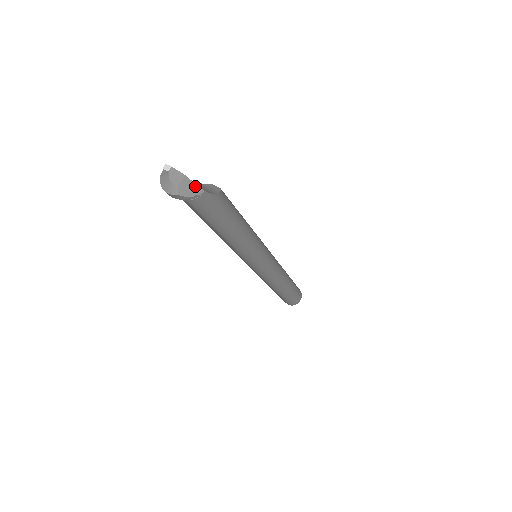
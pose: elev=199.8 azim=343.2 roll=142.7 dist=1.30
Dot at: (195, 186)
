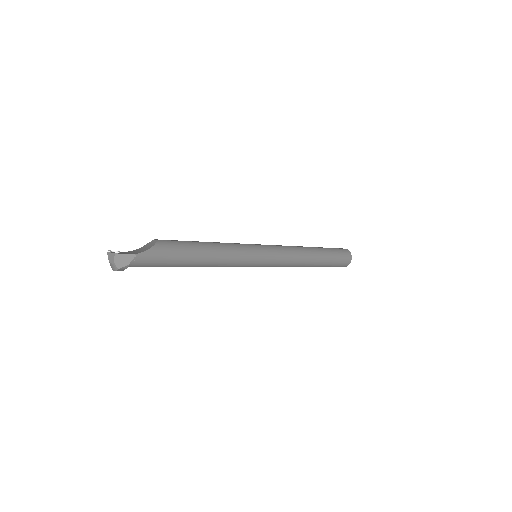
Dot at: (126, 255)
